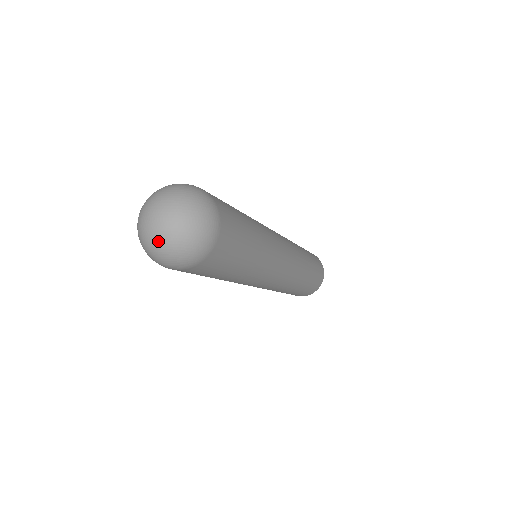
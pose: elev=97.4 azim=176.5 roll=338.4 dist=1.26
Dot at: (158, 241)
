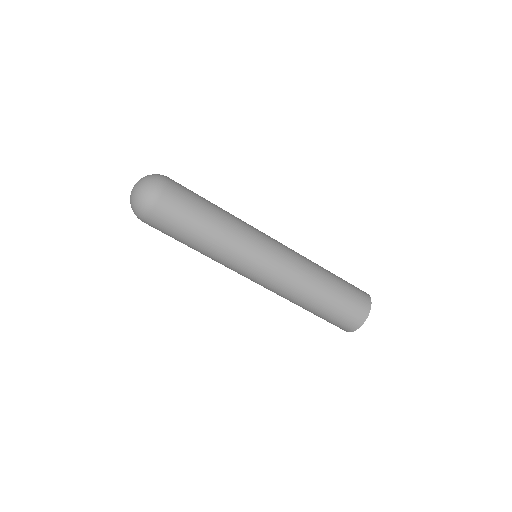
Dot at: occluded
